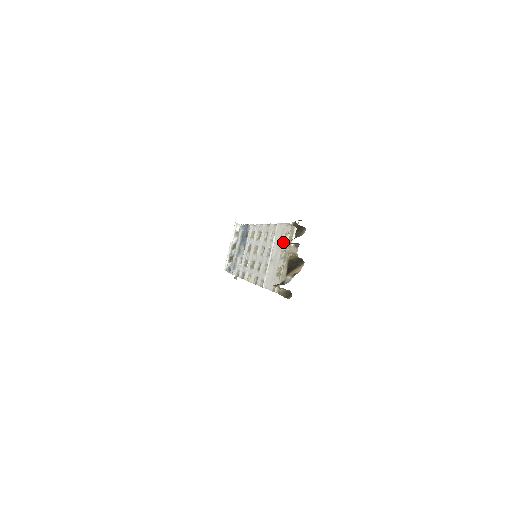
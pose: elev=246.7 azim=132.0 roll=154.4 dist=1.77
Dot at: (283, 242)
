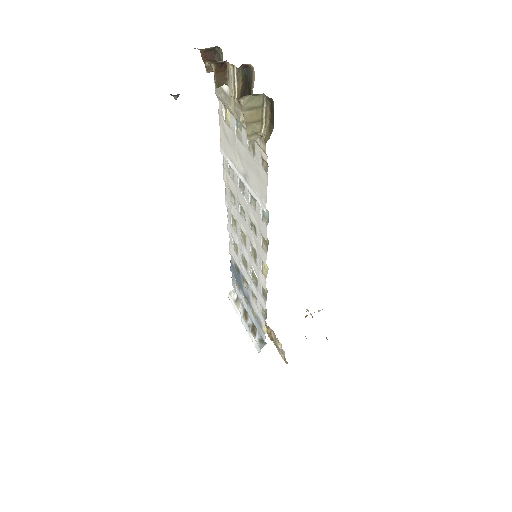
Dot at: (230, 129)
